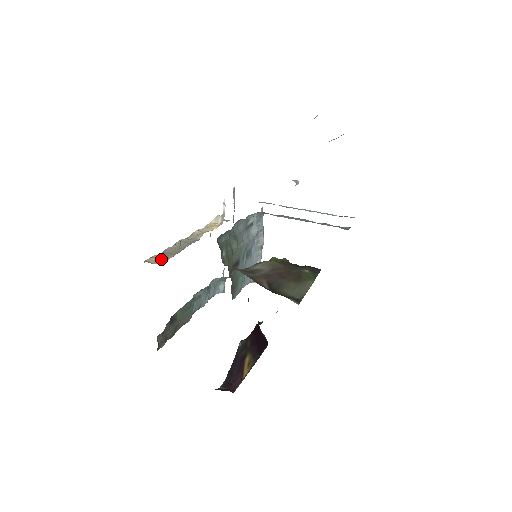
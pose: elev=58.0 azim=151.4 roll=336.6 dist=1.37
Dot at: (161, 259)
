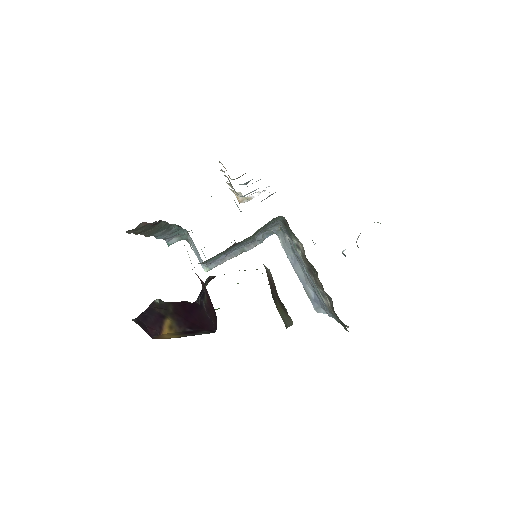
Dot at: occluded
